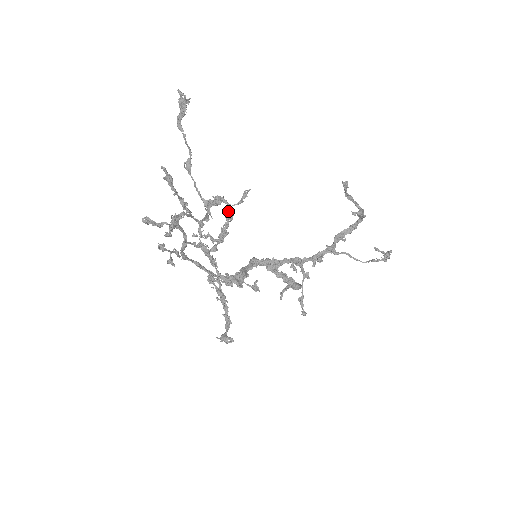
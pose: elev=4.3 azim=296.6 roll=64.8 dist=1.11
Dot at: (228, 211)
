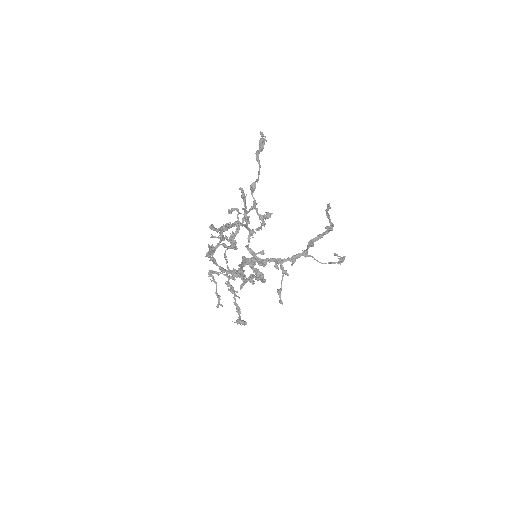
Dot at: (238, 218)
